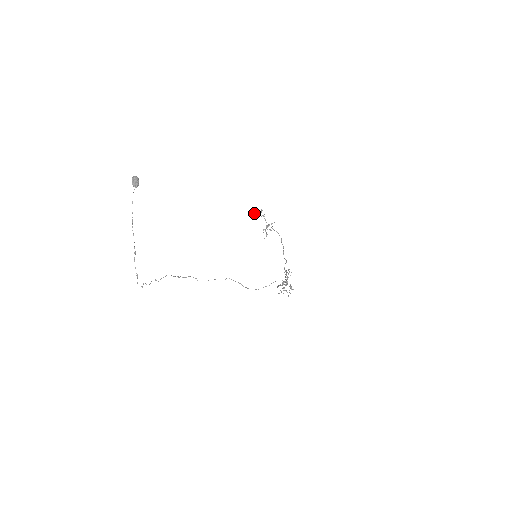
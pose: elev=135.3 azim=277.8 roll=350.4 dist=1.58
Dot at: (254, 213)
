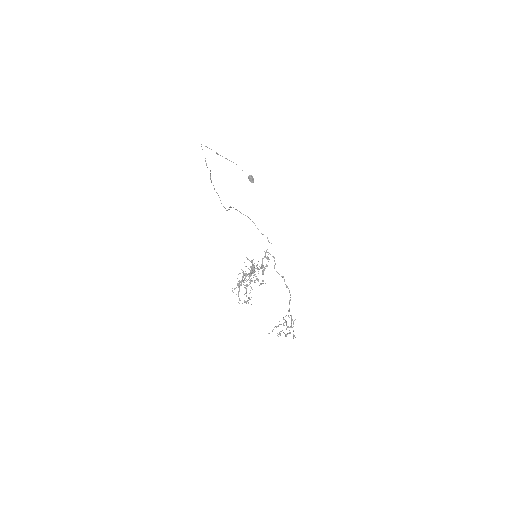
Dot at: (286, 335)
